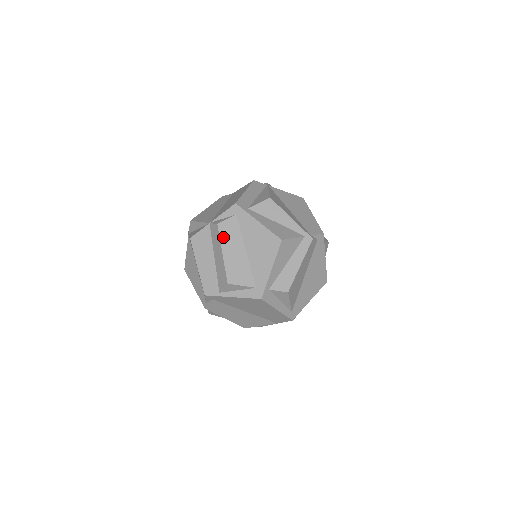
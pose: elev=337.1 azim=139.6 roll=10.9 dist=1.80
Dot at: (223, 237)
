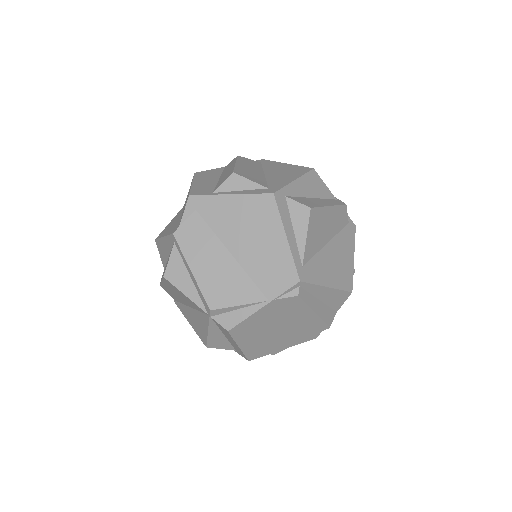
Dot at: (241, 160)
